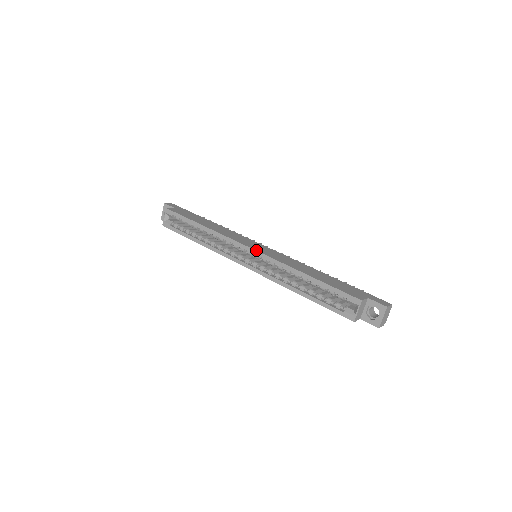
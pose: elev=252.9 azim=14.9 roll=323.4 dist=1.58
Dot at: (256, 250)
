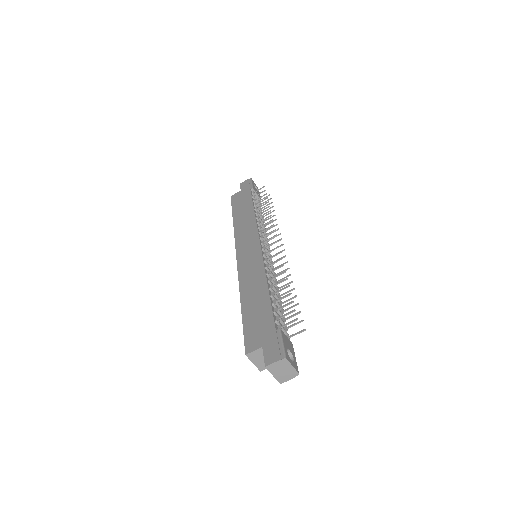
Dot at: (237, 260)
